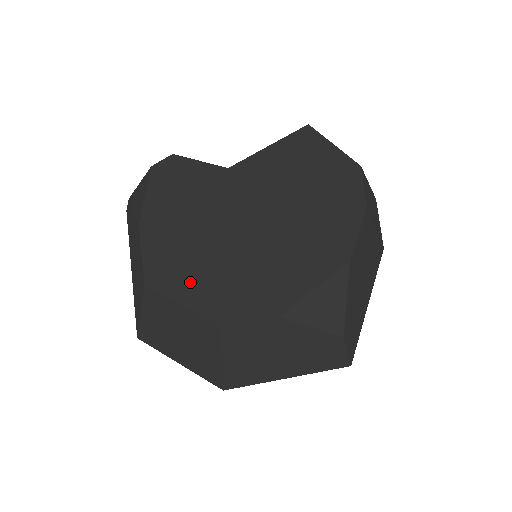
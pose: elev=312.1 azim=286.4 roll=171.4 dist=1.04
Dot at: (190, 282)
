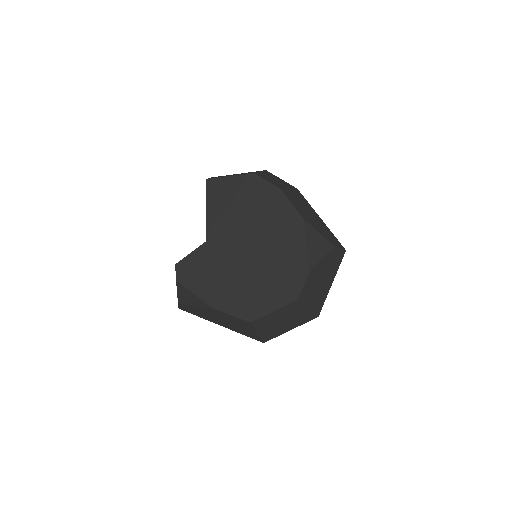
Dot at: (264, 301)
